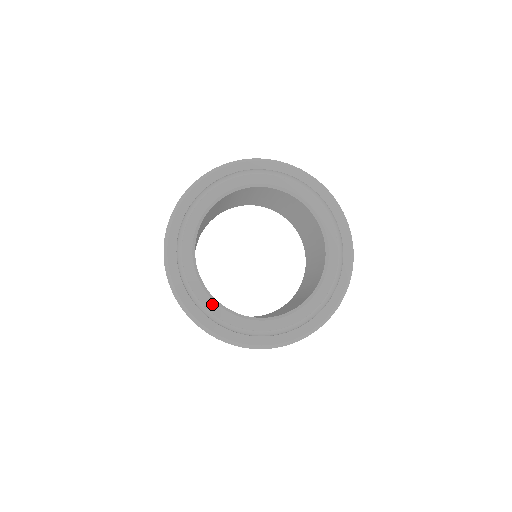
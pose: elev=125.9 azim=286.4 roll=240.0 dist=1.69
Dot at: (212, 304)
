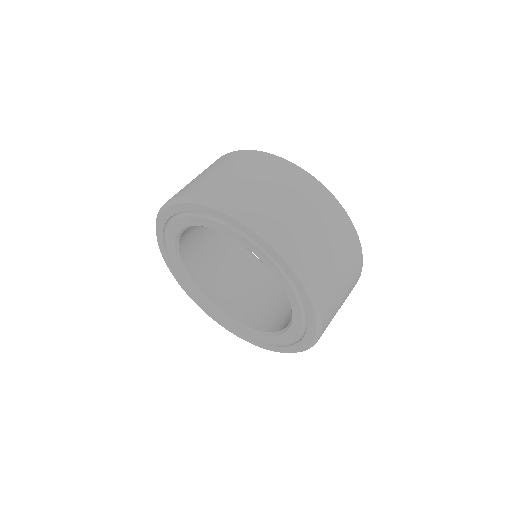
Dot at: (181, 271)
